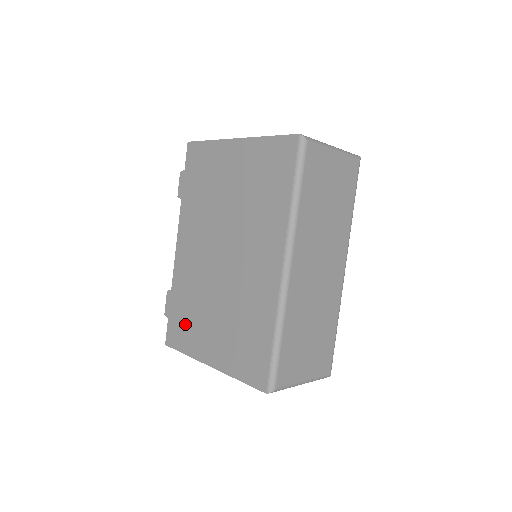
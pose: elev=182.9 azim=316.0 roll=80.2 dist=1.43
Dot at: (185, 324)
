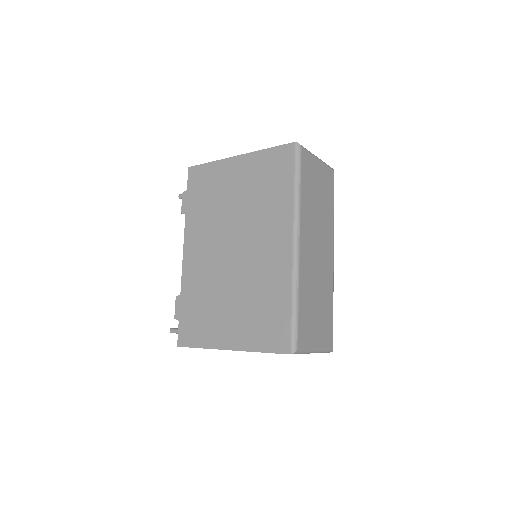
Dot at: (198, 320)
